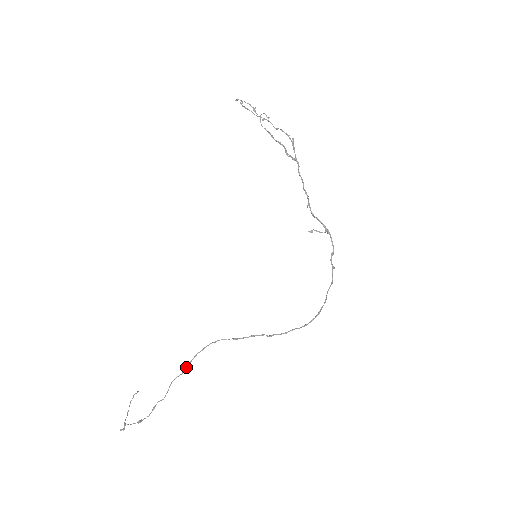
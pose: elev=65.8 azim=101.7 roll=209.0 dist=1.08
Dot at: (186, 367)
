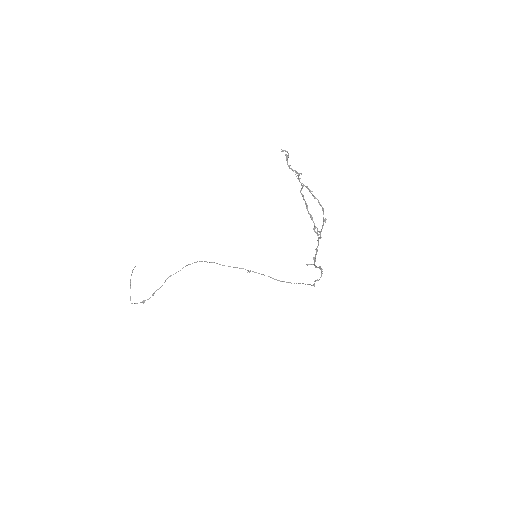
Dot at: occluded
